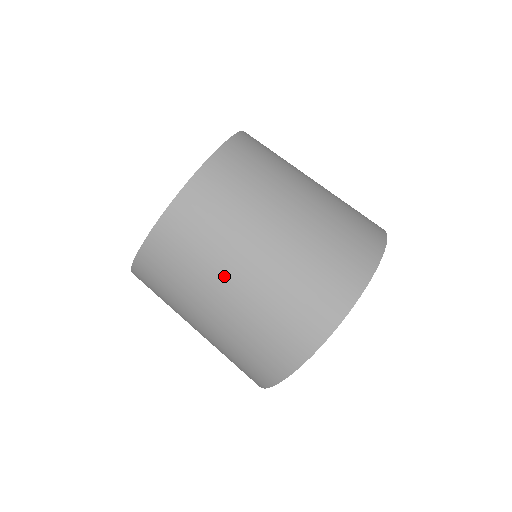
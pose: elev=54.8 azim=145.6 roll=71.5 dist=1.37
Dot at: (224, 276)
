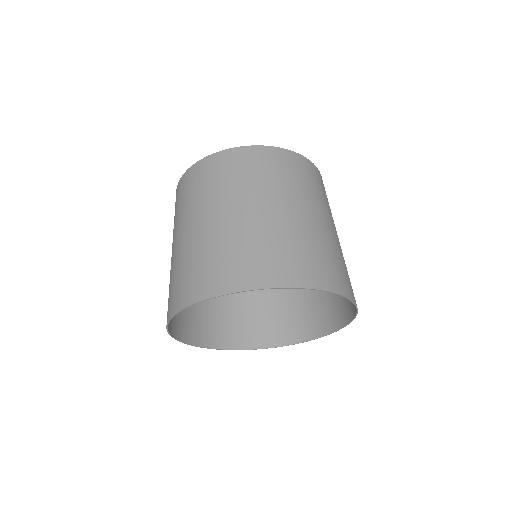
Dot at: (261, 199)
